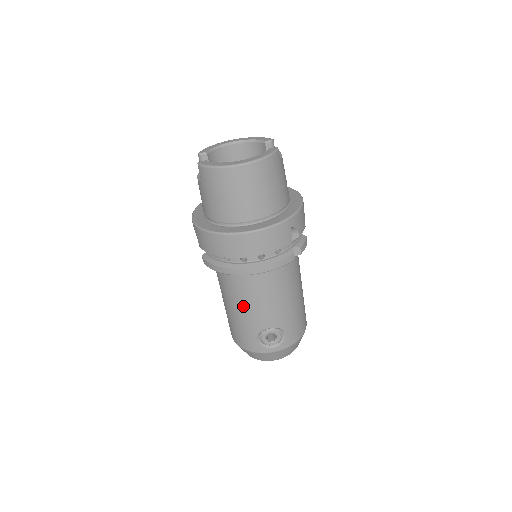
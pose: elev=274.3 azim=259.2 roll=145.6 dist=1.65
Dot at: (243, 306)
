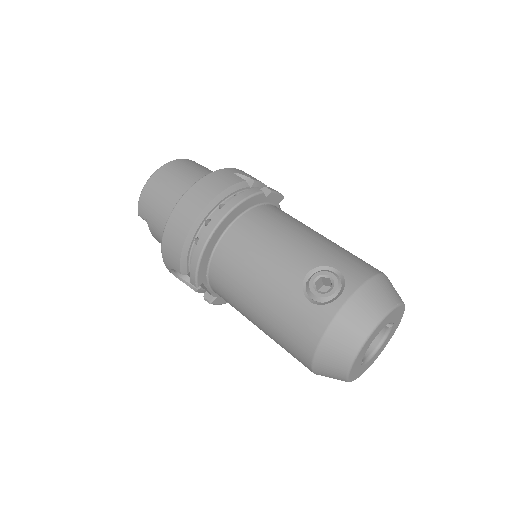
Dot at: (257, 278)
